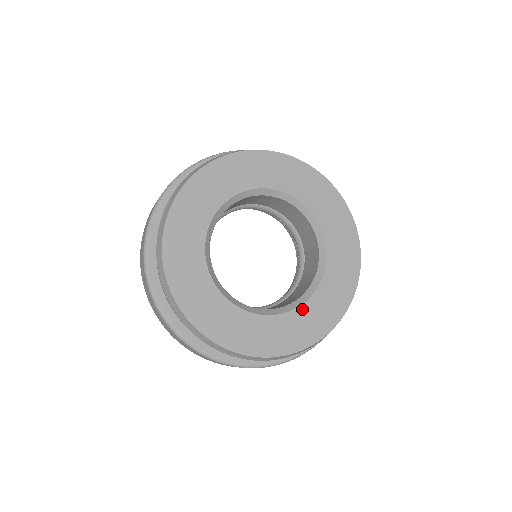
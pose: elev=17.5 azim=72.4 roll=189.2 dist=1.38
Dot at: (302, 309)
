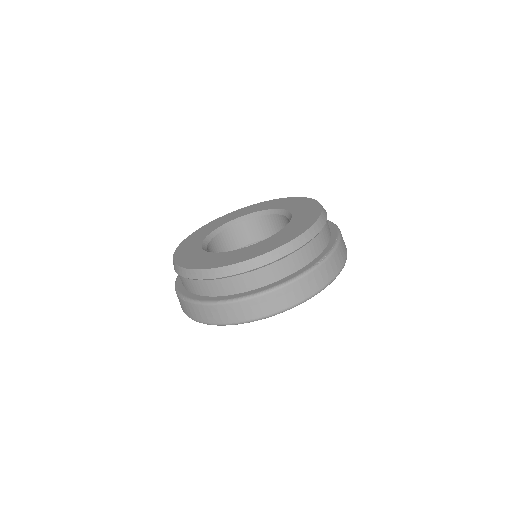
Dot at: (271, 237)
